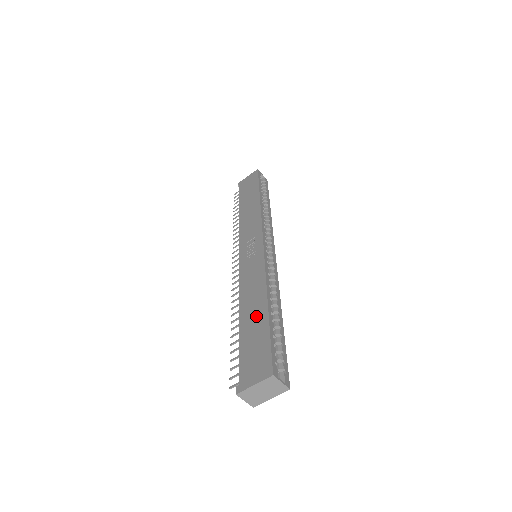
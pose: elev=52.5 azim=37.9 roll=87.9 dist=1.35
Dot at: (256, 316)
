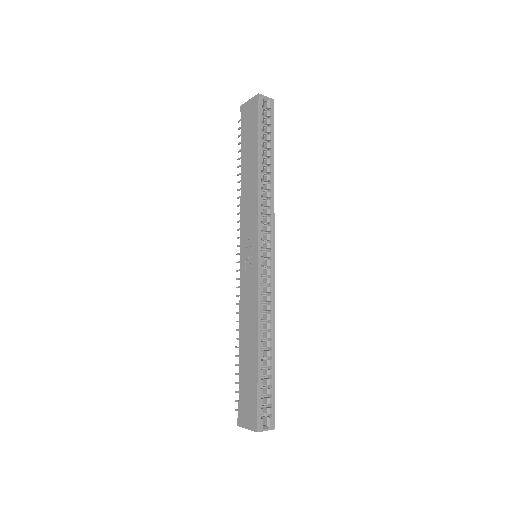
Dot at: (249, 357)
